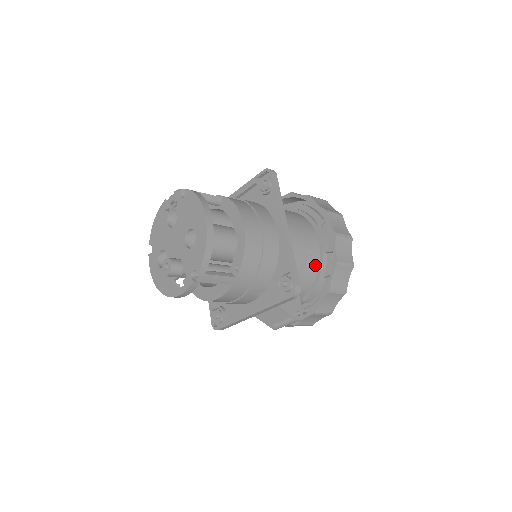
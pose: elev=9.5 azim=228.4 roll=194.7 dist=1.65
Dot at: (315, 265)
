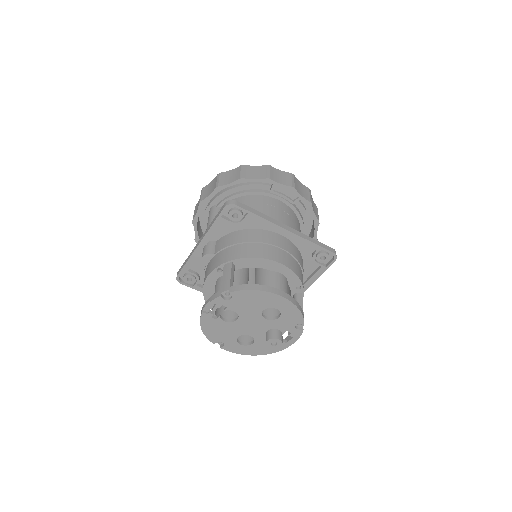
Dot at: (296, 218)
